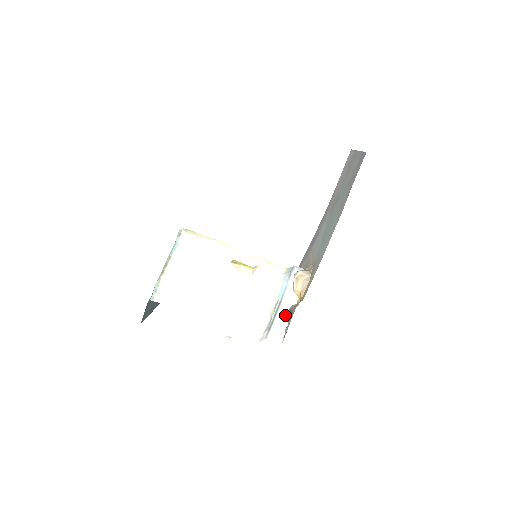
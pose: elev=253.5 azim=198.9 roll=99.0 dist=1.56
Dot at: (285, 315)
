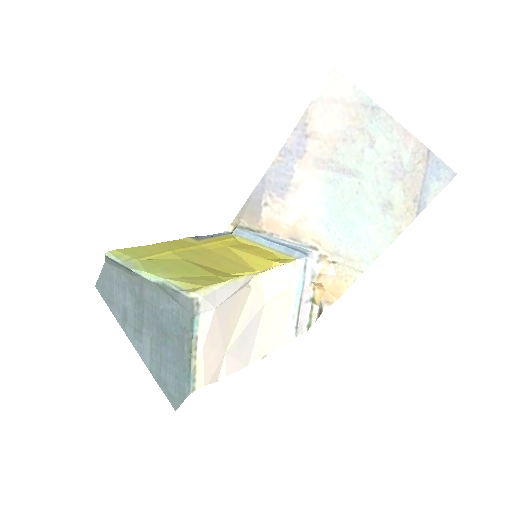
Dot at: (306, 307)
